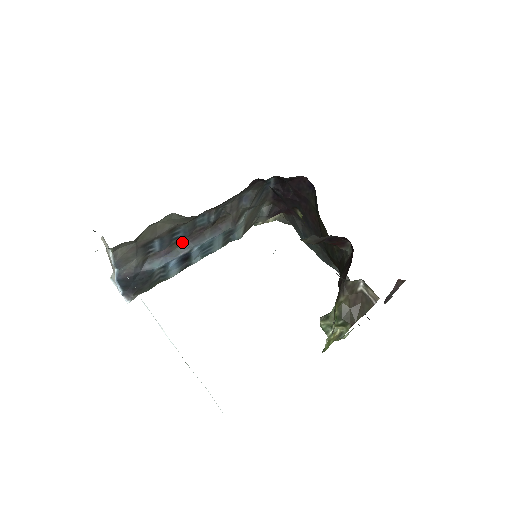
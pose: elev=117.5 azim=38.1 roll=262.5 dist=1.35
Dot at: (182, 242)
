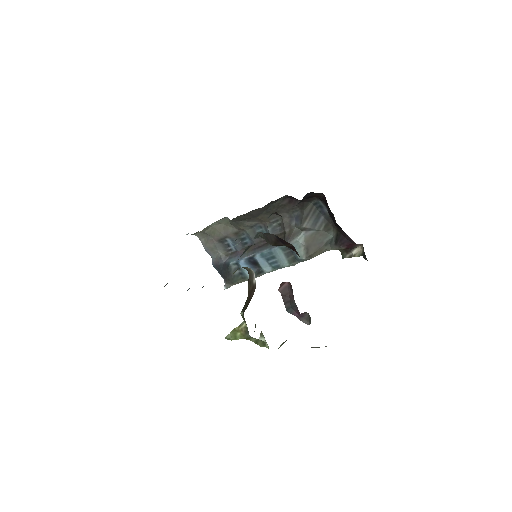
Dot at: (251, 248)
